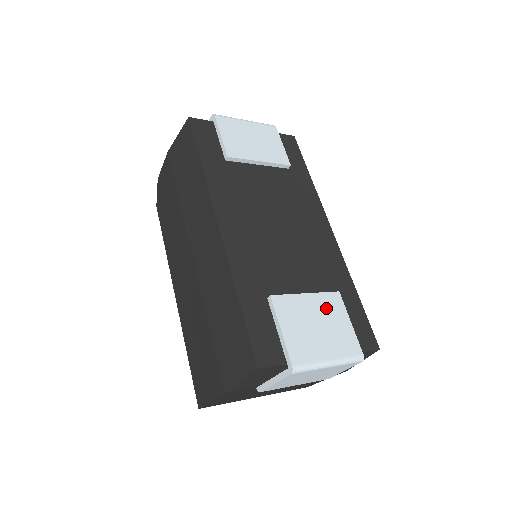
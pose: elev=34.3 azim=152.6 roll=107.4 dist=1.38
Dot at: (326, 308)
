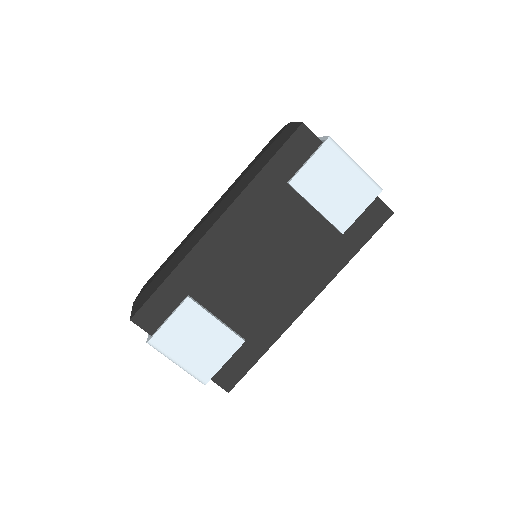
Dot at: (219, 339)
